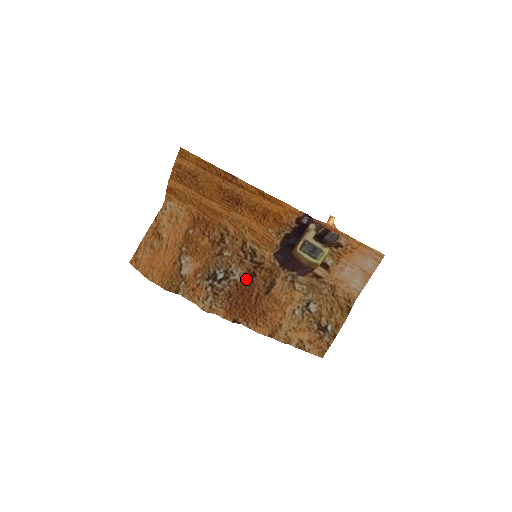
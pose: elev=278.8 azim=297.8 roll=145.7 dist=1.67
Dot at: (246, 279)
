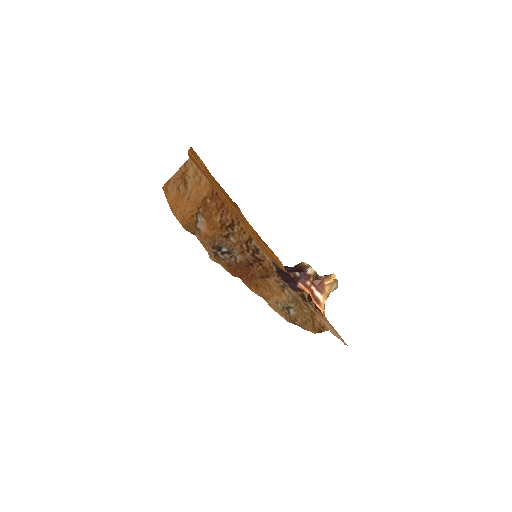
Dot at: (245, 264)
